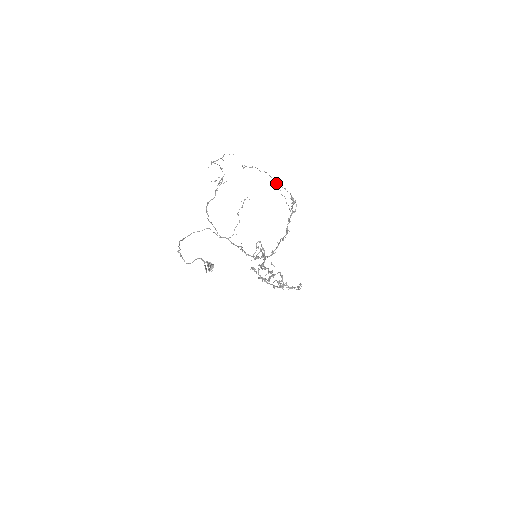
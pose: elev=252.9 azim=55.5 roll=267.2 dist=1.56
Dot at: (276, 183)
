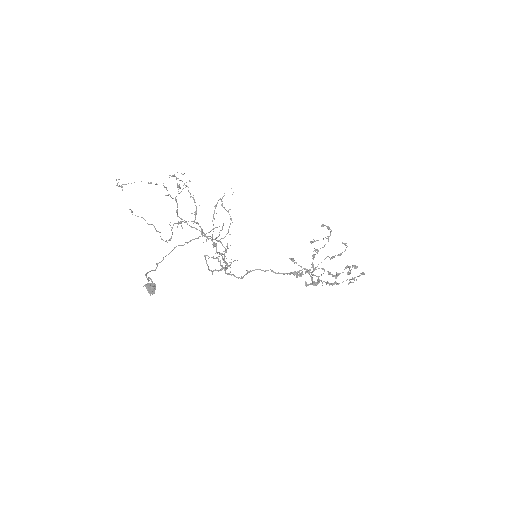
Dot at: (190, 193)
